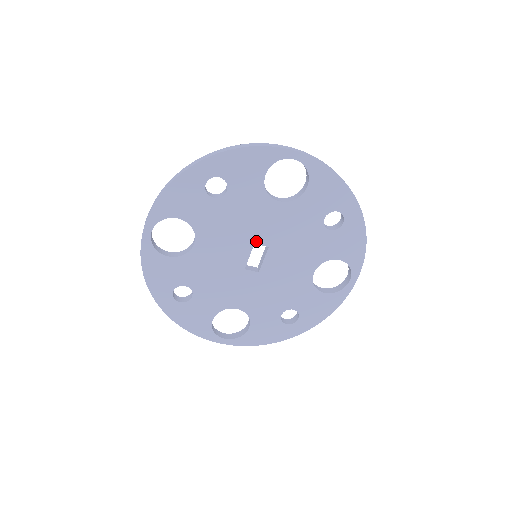
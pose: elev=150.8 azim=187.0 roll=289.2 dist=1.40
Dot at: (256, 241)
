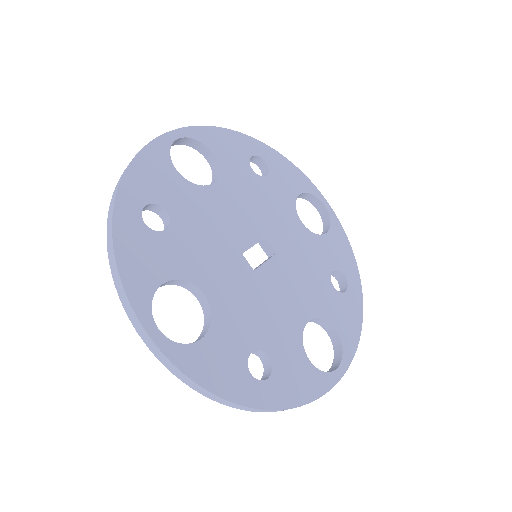
Dot at: (268, 237)
